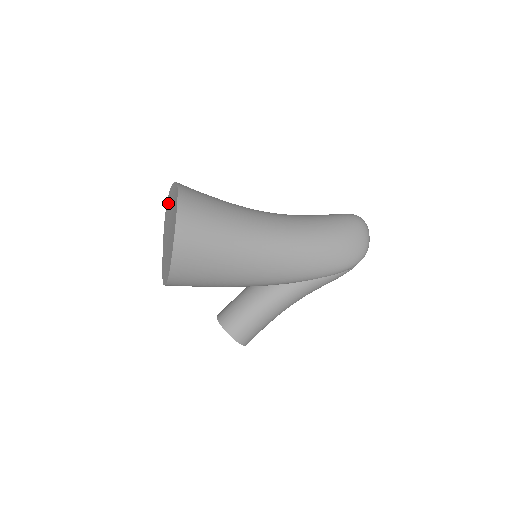
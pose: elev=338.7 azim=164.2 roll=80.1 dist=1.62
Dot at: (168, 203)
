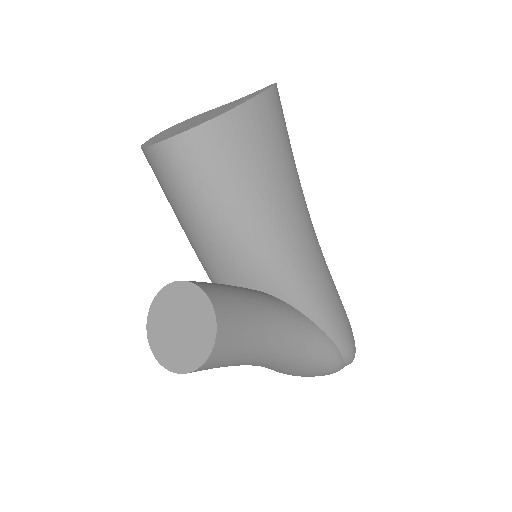
Dot at: occluded
